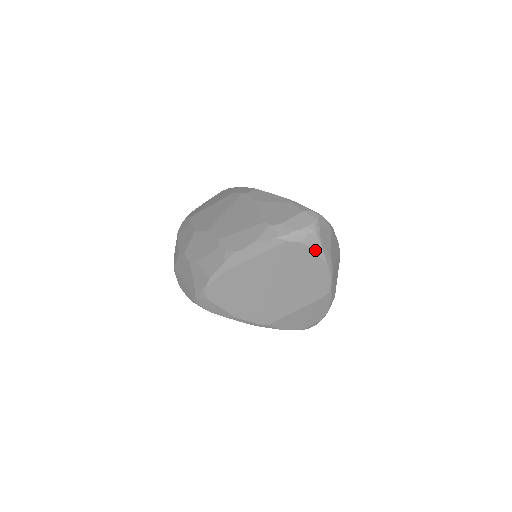
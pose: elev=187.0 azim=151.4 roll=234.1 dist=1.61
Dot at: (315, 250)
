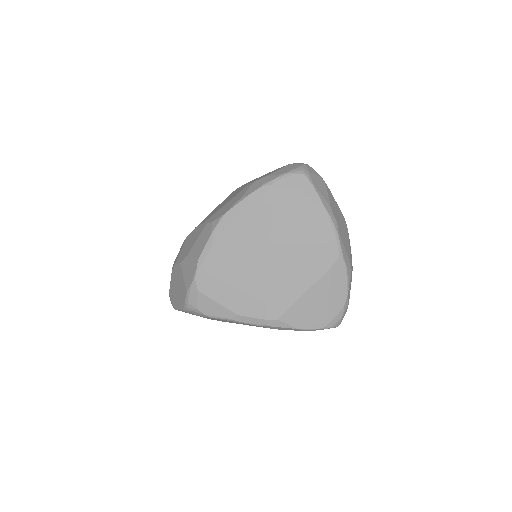
Dot at: (308, 194)
